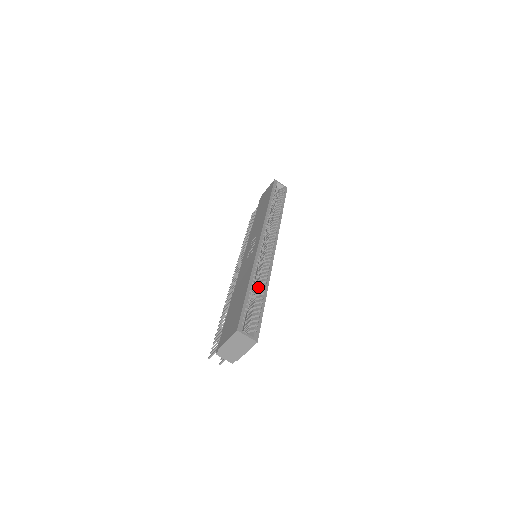
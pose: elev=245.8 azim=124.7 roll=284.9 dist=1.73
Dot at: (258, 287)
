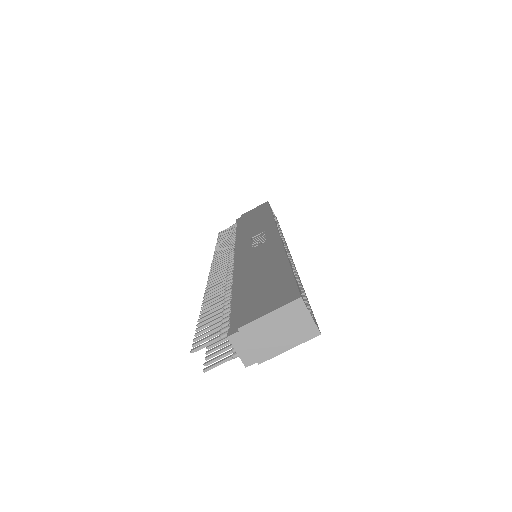
Dot at: occluded
